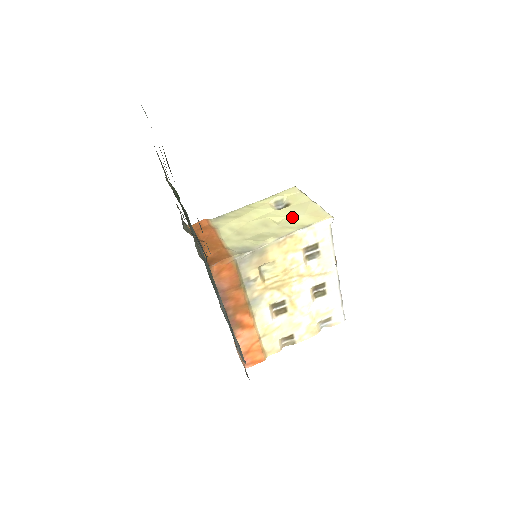
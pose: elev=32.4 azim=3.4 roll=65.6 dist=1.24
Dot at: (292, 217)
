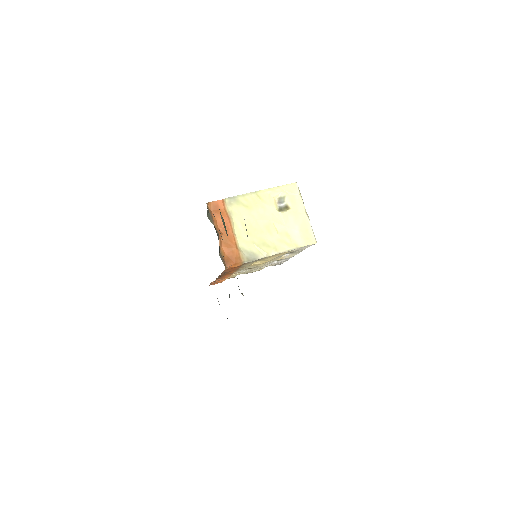
Dot at: (289, 229)
